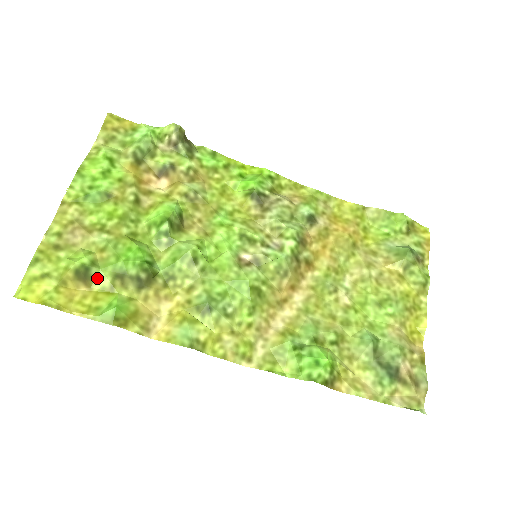
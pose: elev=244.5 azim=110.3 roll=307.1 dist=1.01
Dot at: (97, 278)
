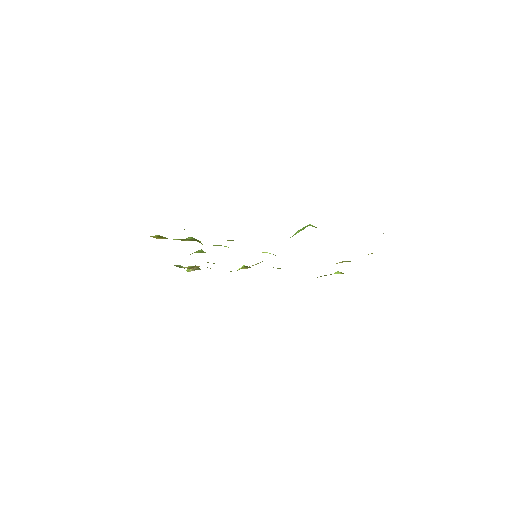
Dot at: occluded
